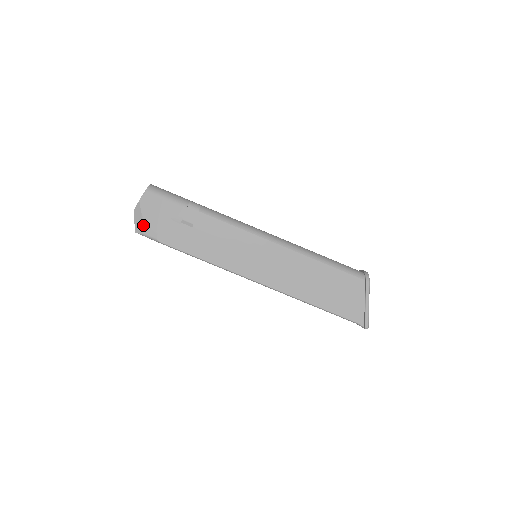
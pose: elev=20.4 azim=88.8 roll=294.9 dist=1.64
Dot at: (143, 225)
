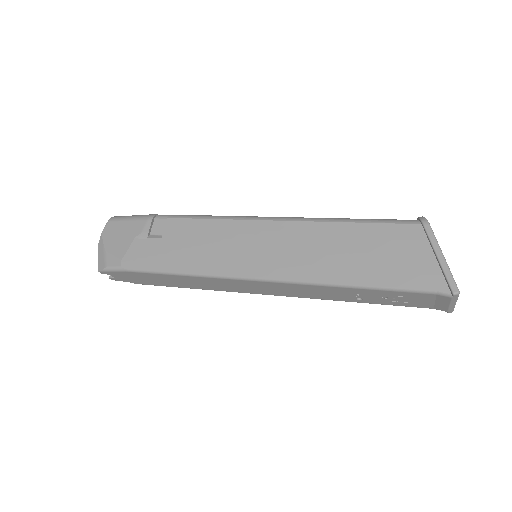
Dot at: (105, 257)
